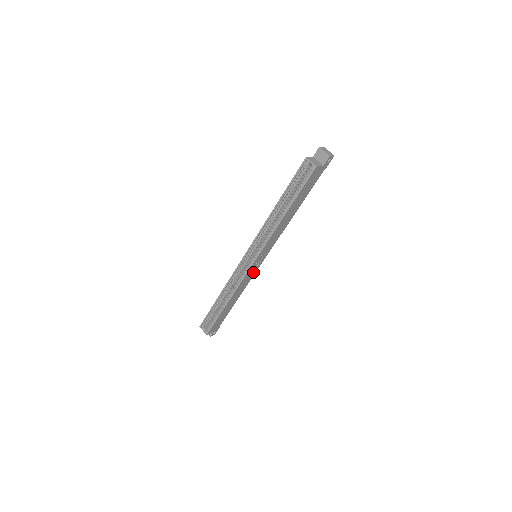
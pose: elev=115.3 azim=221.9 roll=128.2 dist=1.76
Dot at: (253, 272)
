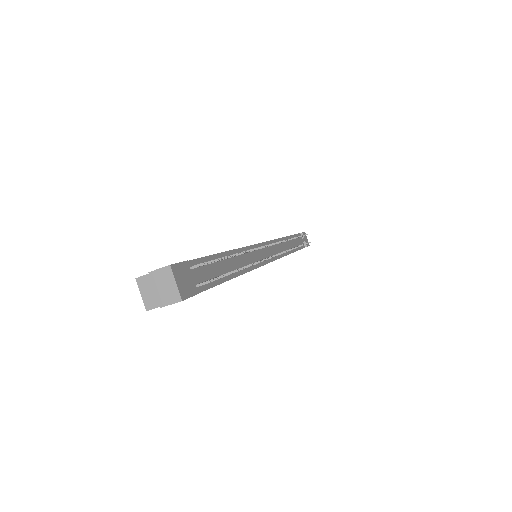
Dot at: occluded
